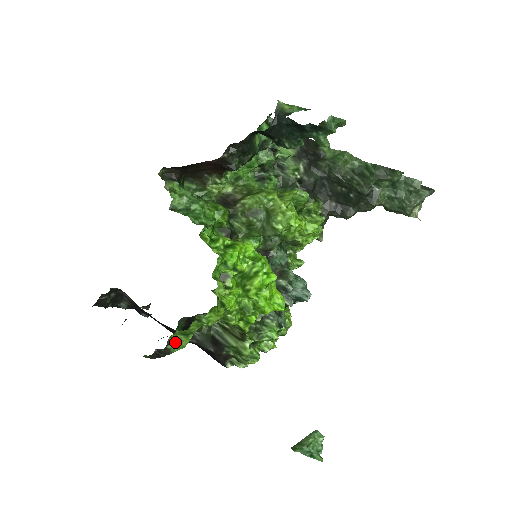
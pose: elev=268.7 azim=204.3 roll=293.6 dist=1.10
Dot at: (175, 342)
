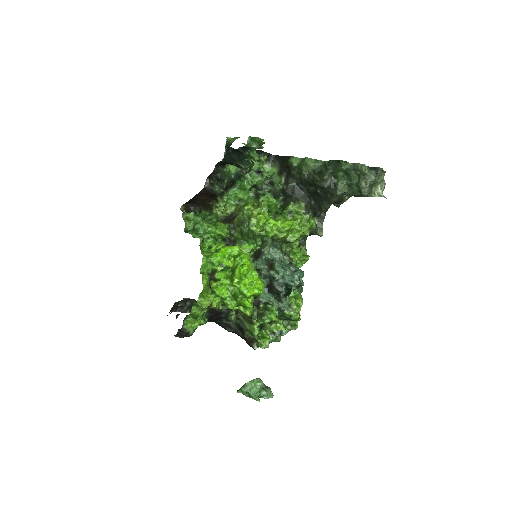
Dot at: (188, 323)
